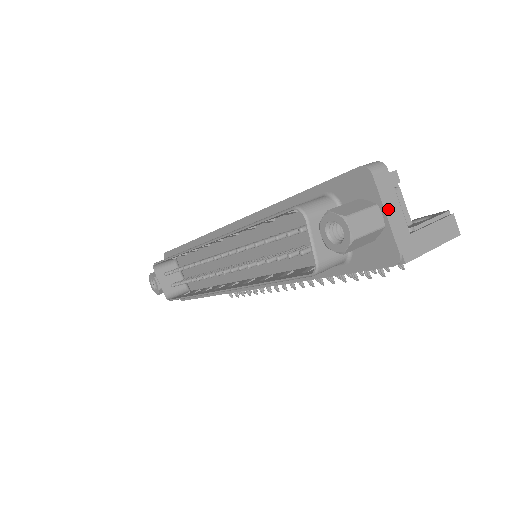
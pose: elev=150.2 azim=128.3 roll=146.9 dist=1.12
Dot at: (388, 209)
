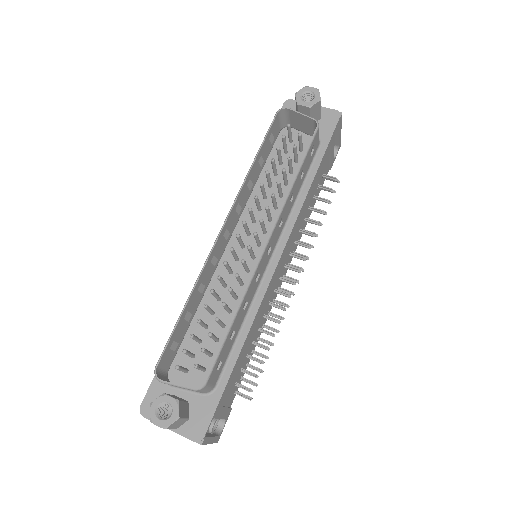
Dot at: occluded
